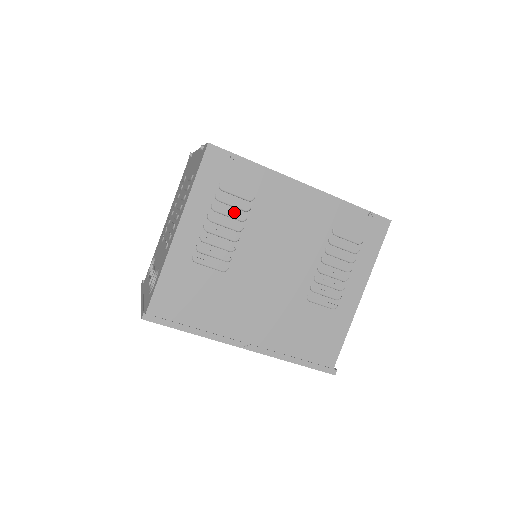
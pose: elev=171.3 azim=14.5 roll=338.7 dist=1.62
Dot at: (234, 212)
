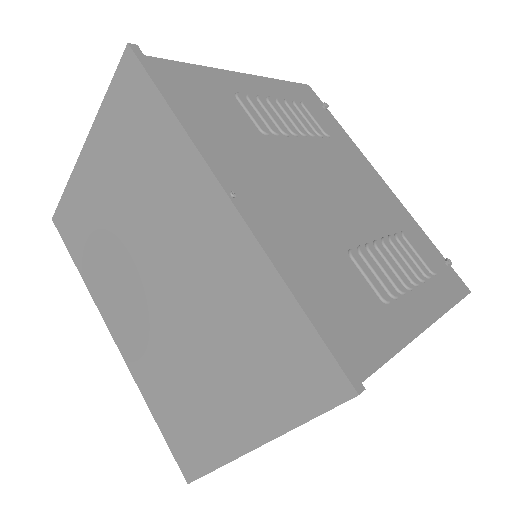
Dot at: (304, 123)
